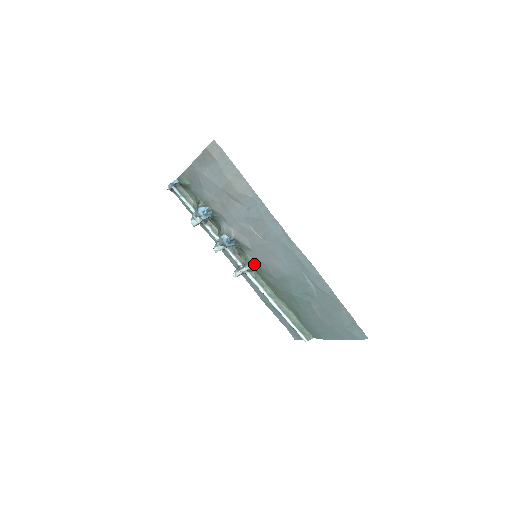
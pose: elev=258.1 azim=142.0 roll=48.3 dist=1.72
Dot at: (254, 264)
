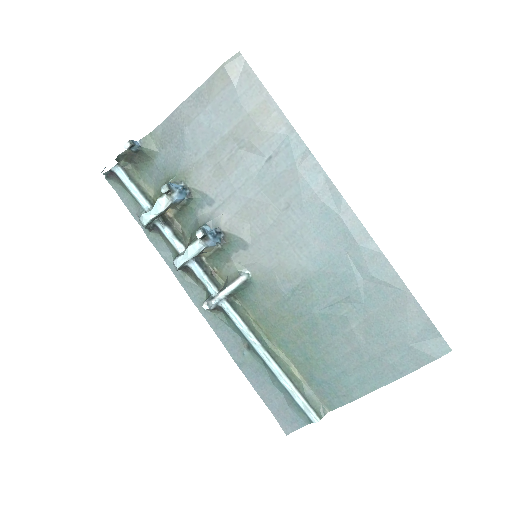
Dot at: (246, 277)
